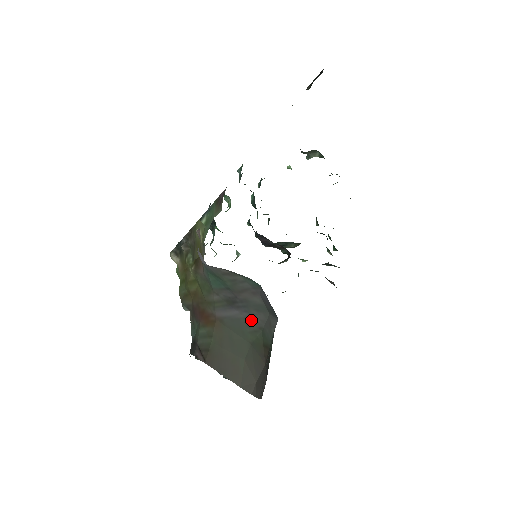
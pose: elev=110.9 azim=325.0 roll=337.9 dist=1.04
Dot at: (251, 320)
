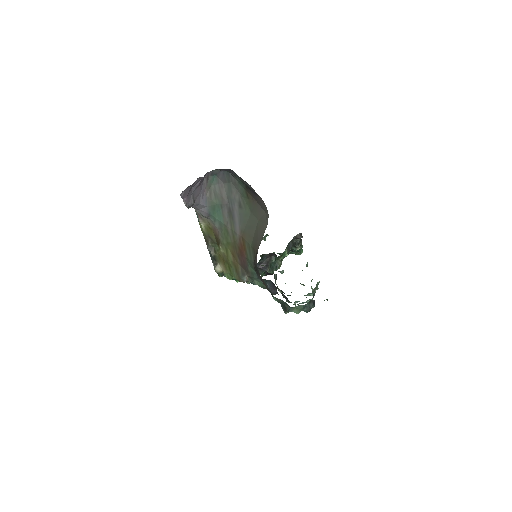
Dot at: (238, 203)
